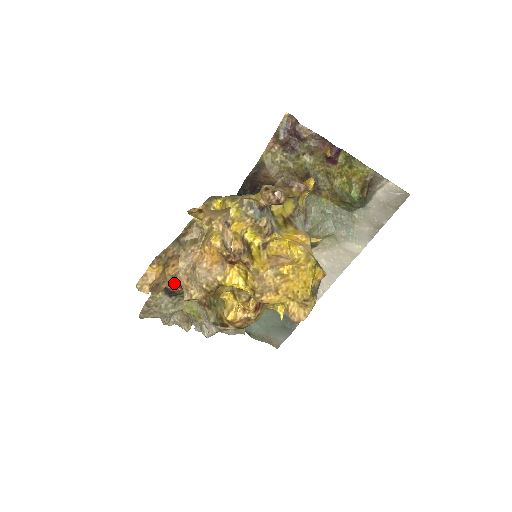
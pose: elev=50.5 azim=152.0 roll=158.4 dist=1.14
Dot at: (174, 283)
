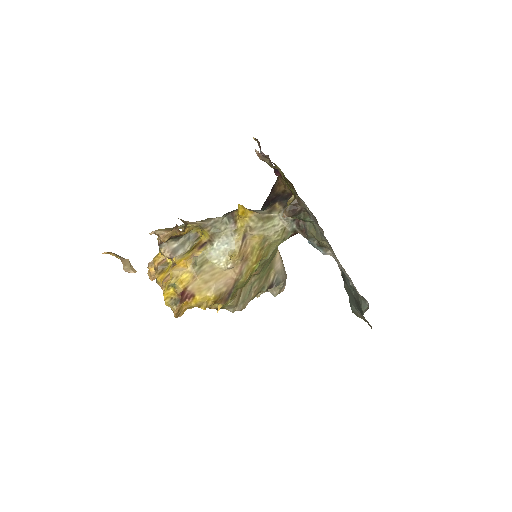
Dot at: occluded
